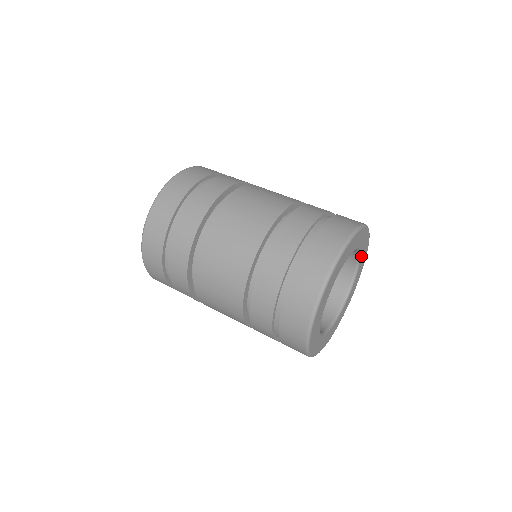
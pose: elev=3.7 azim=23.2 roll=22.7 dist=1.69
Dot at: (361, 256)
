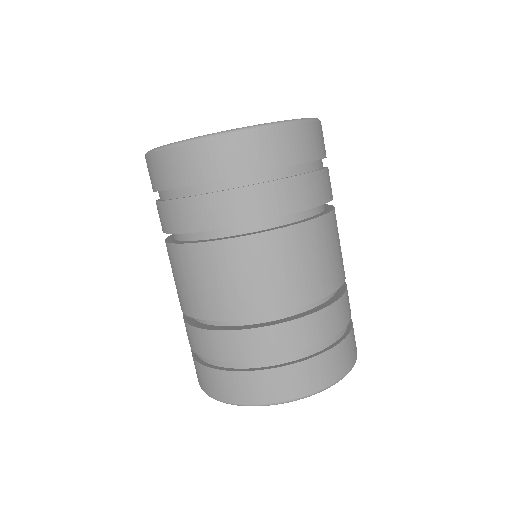
Dot at: occluded
